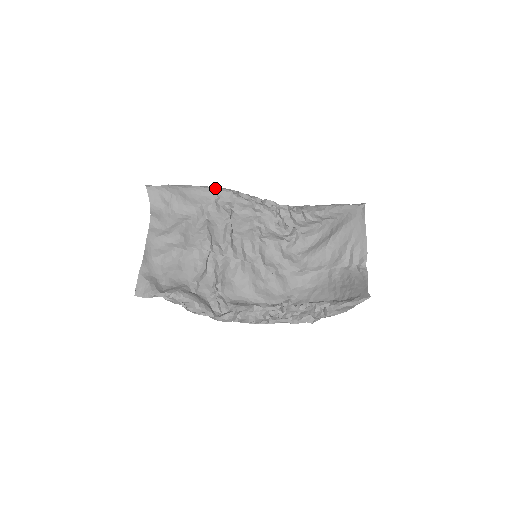
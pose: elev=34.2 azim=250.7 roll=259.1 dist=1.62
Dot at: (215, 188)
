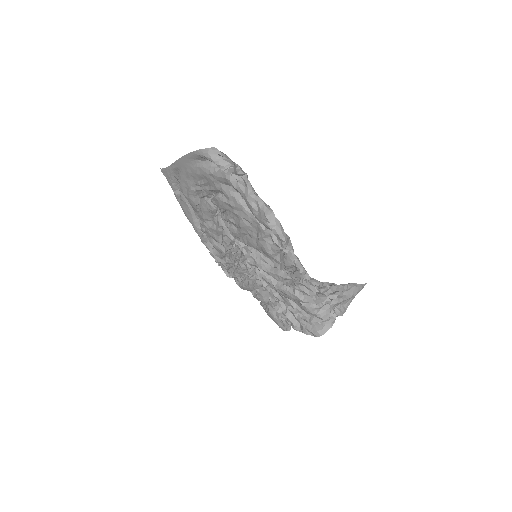
Dot at: occluded
